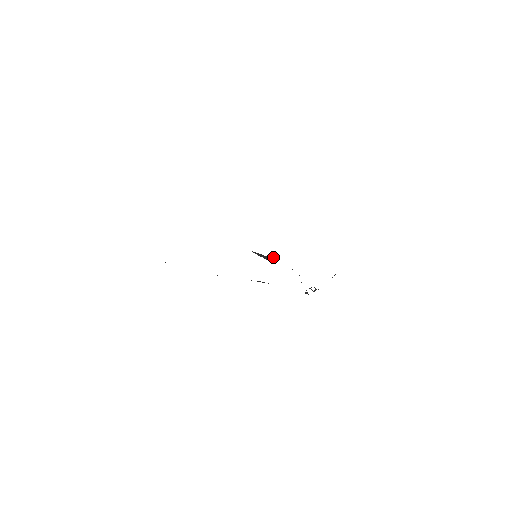
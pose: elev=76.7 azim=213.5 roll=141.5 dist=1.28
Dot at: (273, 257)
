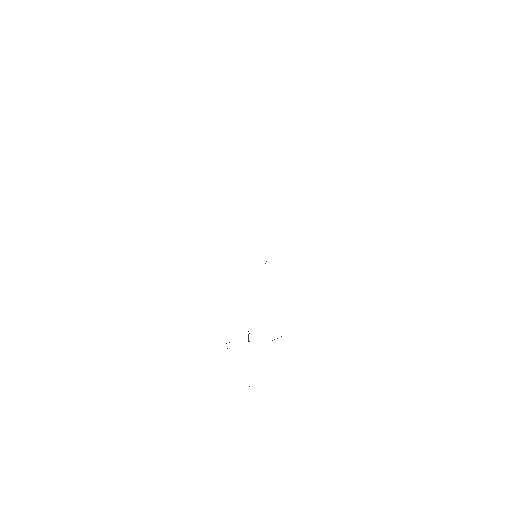
Dot at: occluded
